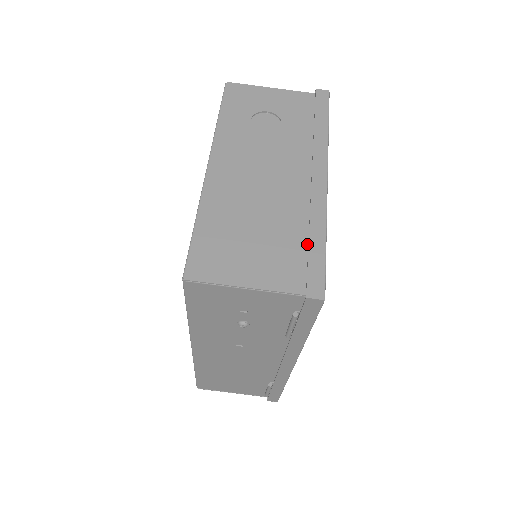
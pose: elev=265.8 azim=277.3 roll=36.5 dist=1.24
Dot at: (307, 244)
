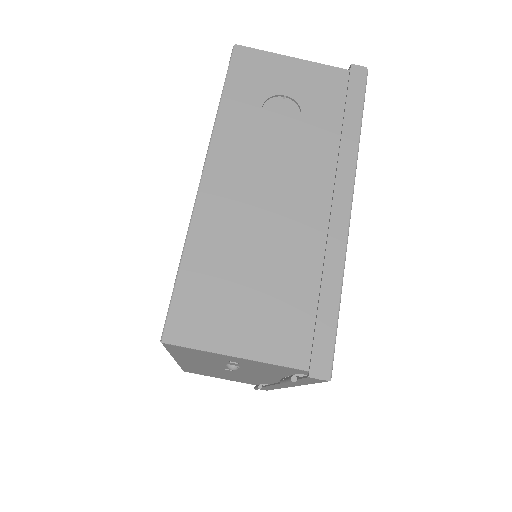
Dot at: (317, 299)
